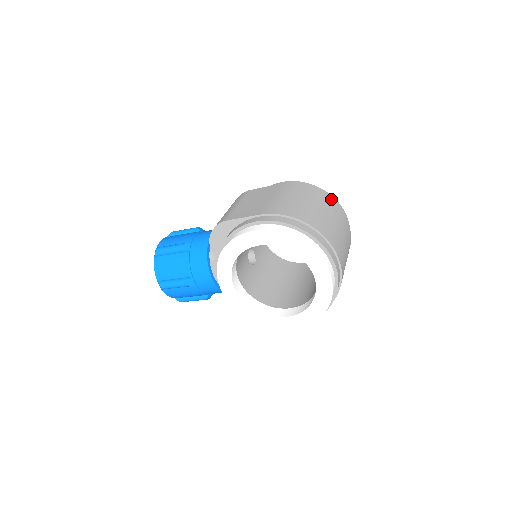
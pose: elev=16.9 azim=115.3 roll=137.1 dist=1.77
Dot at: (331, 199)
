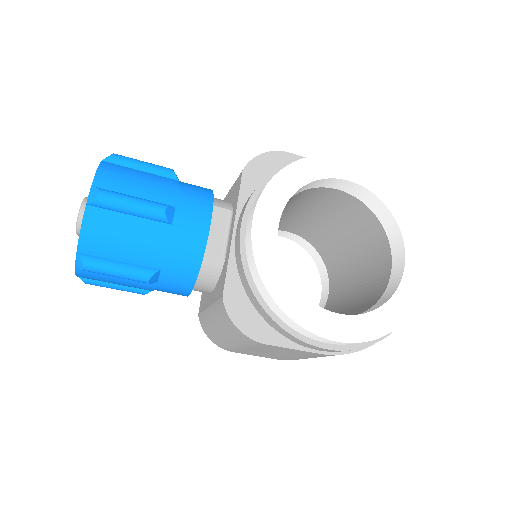
Dot at: occluded
